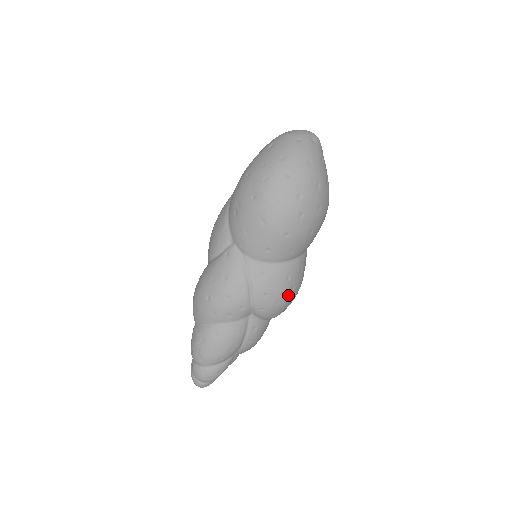
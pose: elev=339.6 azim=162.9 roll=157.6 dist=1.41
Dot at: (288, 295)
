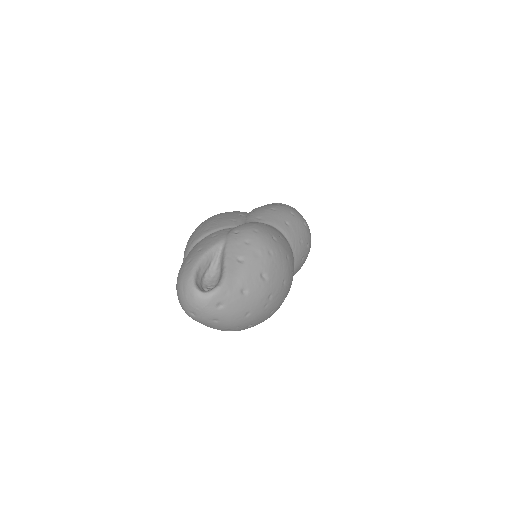
Dot at: (309, 247)
